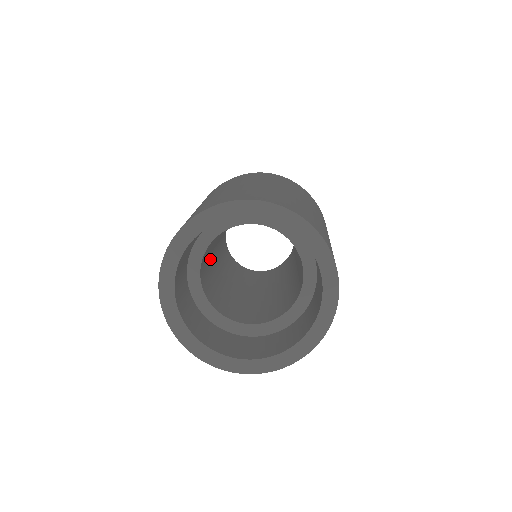
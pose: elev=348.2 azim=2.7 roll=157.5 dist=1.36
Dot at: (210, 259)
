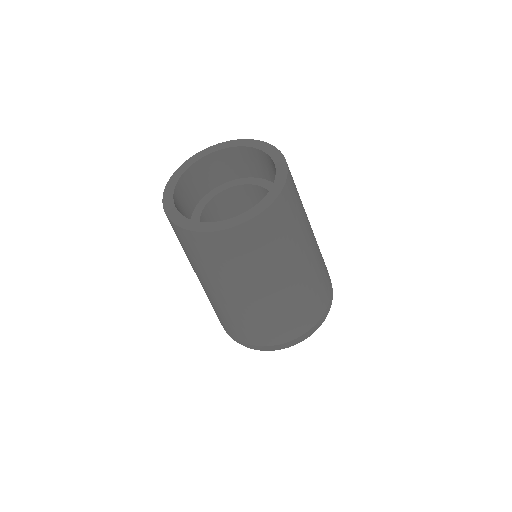
Dot at: occluded
